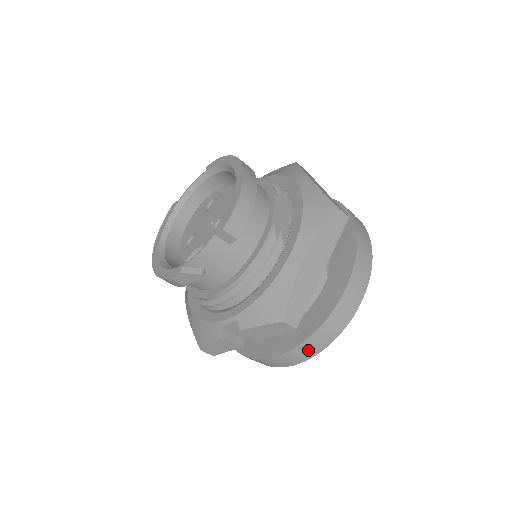
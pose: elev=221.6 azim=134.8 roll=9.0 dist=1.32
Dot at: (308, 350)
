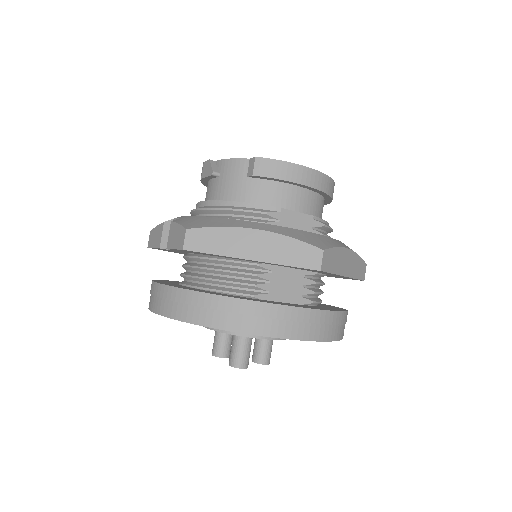
Dot at: (169, 303)
